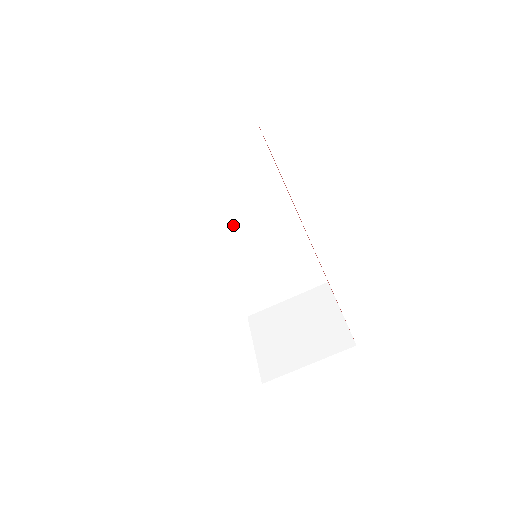
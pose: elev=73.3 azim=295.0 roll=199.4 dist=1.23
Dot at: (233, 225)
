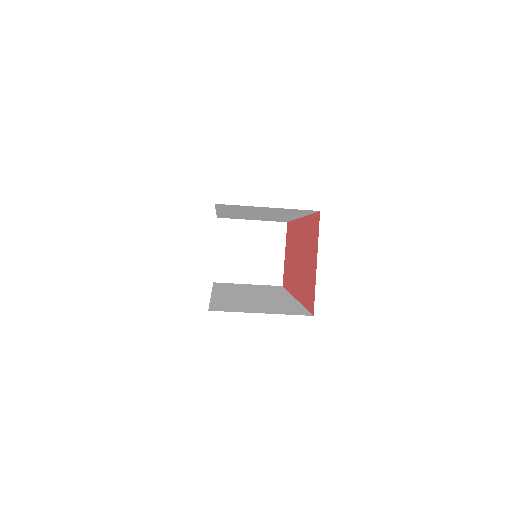
Dot at: (249, 213)
